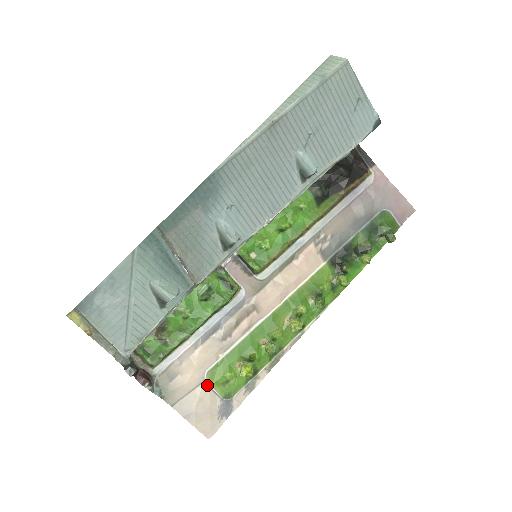
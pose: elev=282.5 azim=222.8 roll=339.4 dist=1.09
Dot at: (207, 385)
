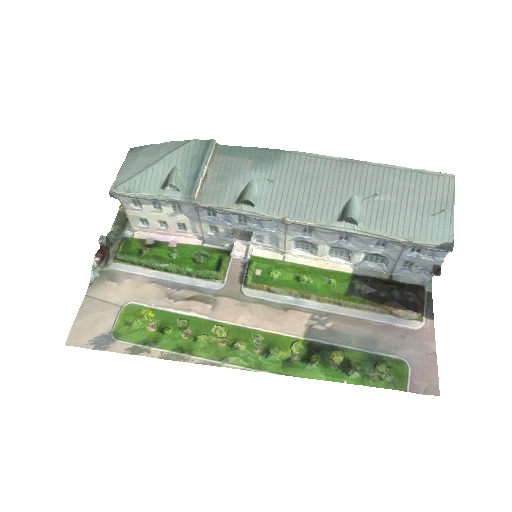
Dot at: (119, 311)
